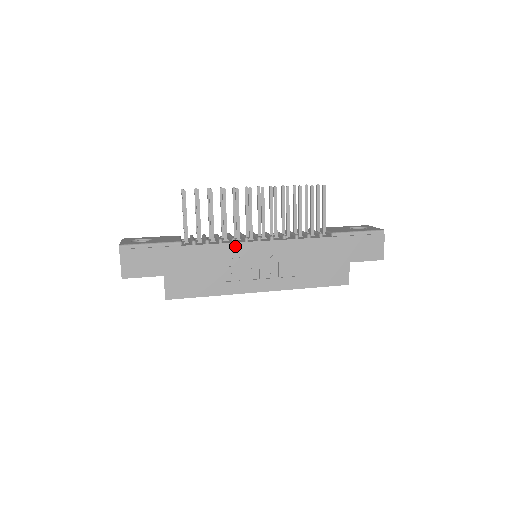
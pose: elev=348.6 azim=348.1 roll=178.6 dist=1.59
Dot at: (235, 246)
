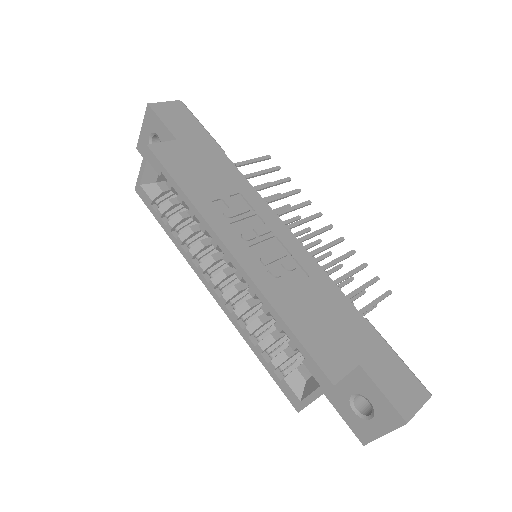
Dot at: (262, 203)
